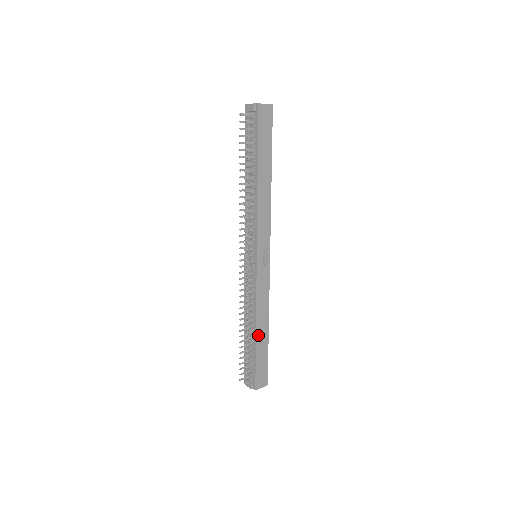
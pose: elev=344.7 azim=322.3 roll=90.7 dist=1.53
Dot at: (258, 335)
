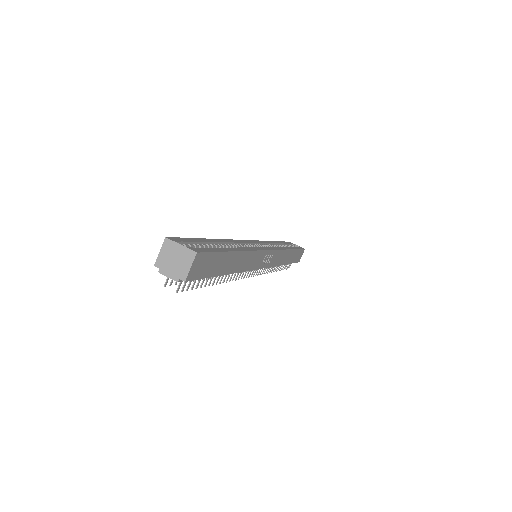
Dot at: (287, 262)
